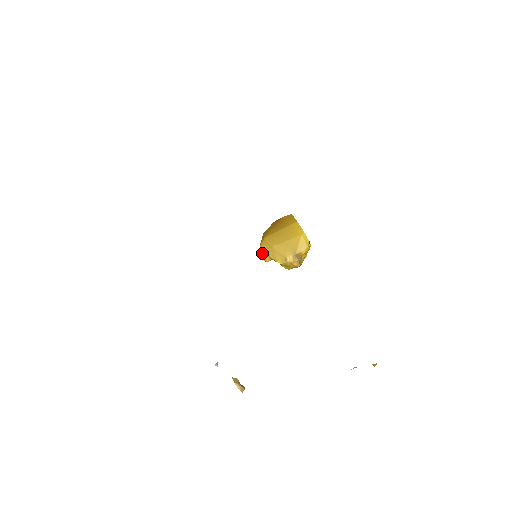
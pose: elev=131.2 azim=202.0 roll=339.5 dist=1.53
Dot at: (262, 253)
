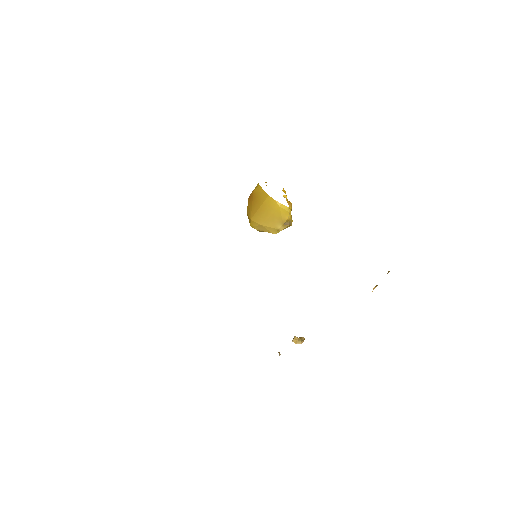
Dot at: occluded
